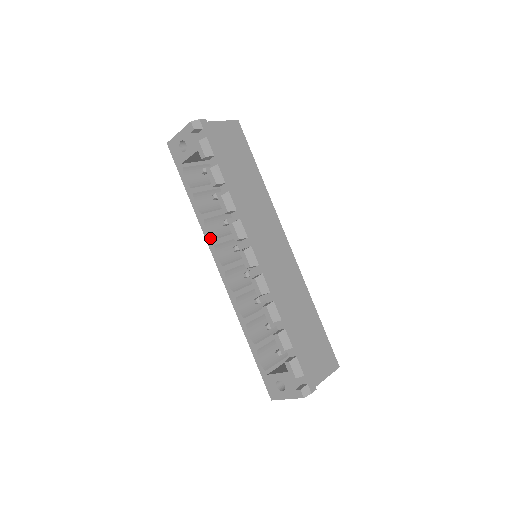
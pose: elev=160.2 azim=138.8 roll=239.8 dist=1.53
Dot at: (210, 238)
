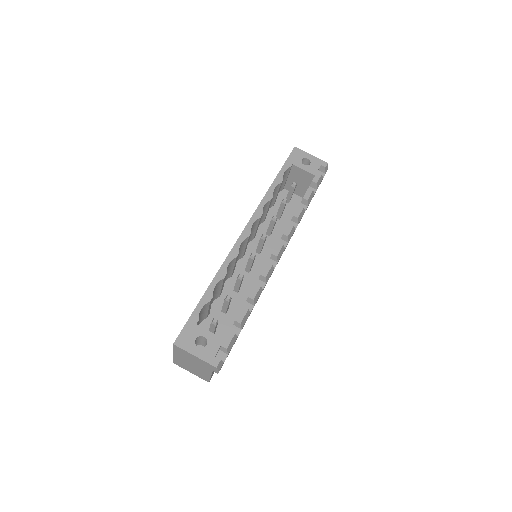
Dot at: (262, 211)
